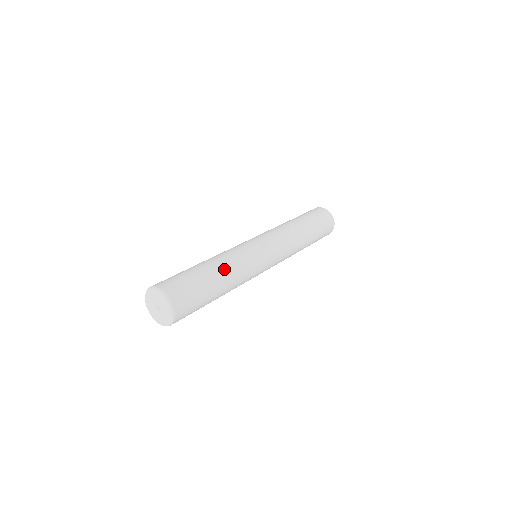
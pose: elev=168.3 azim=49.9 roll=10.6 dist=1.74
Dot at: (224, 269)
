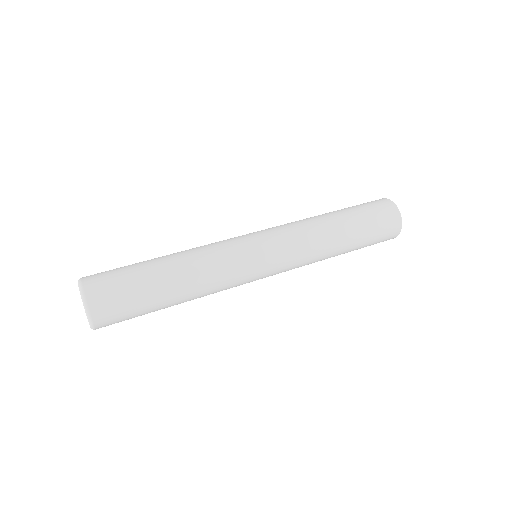
Dot at: (186, 282)
